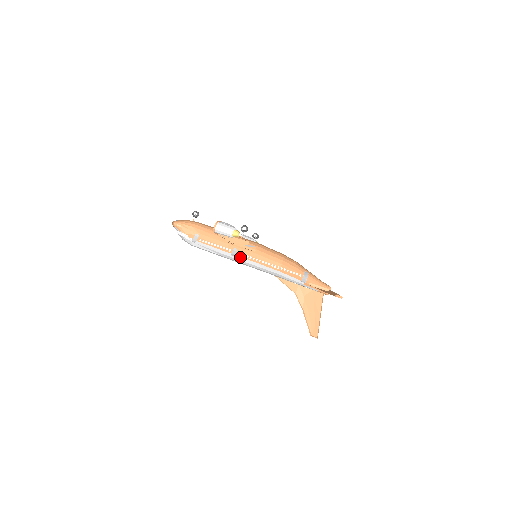
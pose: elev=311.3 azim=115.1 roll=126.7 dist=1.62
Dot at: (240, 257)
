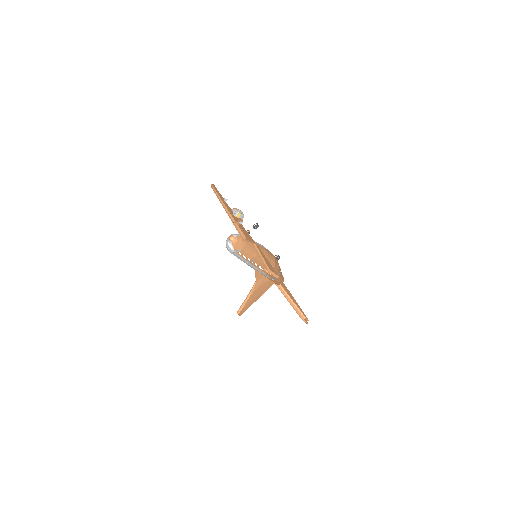
Dot at: (251, 264)
